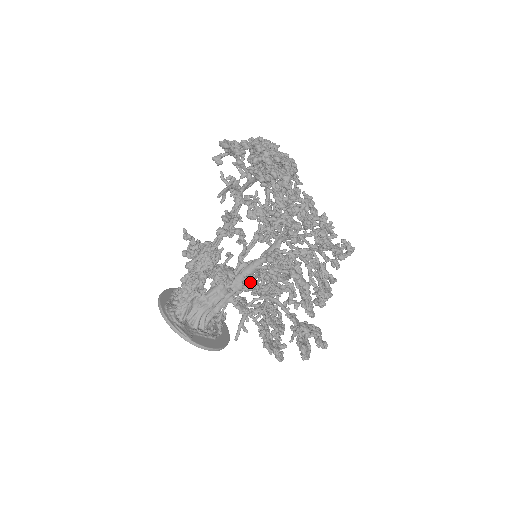
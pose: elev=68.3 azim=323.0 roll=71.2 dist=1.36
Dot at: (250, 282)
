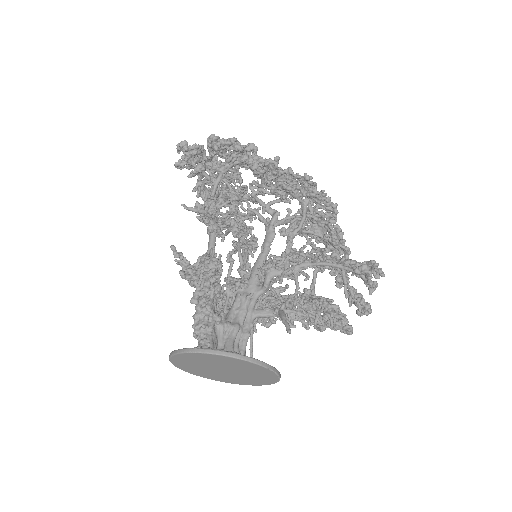
Dot at: (268, 261)
